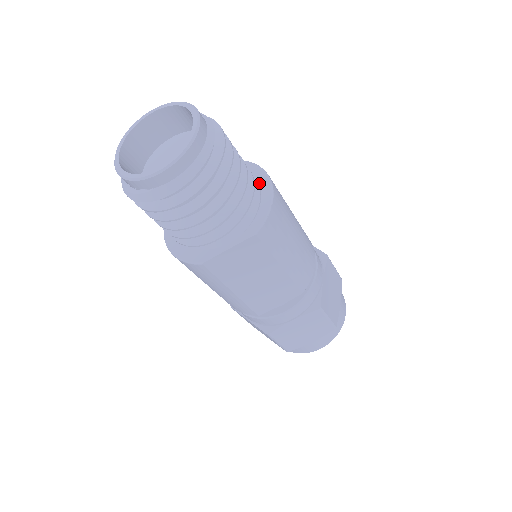
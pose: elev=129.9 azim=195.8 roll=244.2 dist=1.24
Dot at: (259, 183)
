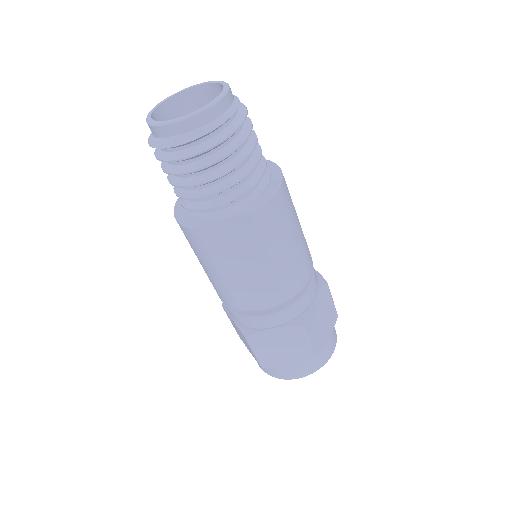
Dot at: (272, 177)
